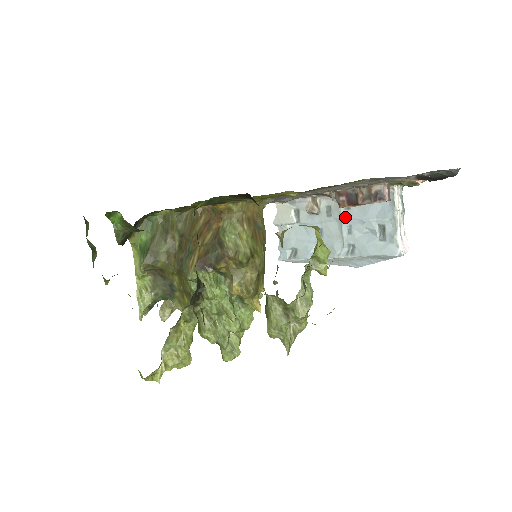
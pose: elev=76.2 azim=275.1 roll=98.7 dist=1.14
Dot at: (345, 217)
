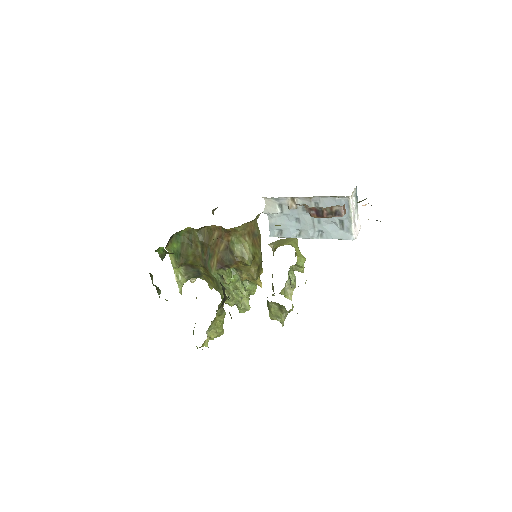
Dot at: occluded
